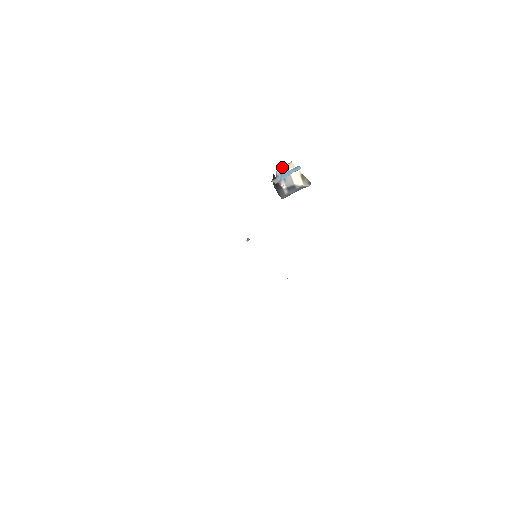
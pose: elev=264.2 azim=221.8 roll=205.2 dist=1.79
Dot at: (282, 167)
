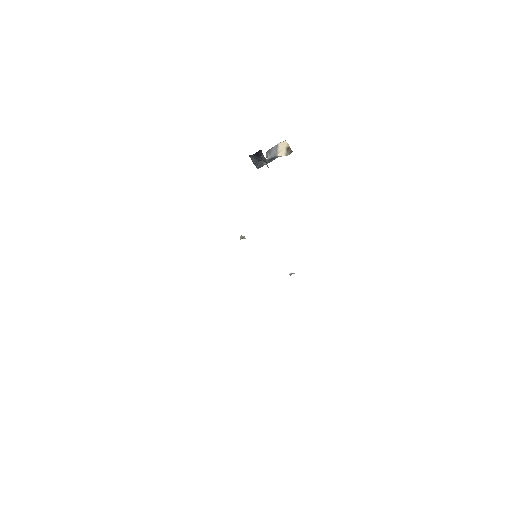
Dot at: occluded
